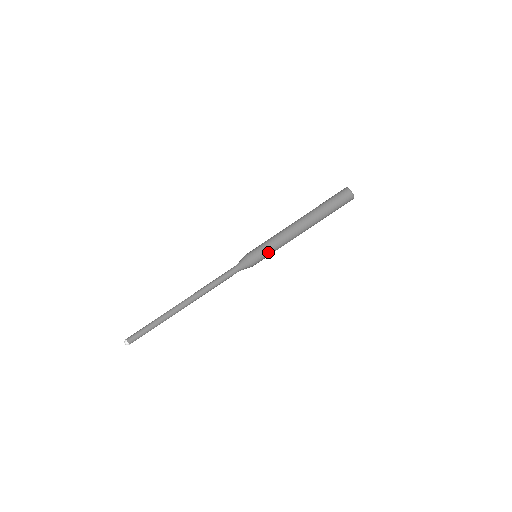
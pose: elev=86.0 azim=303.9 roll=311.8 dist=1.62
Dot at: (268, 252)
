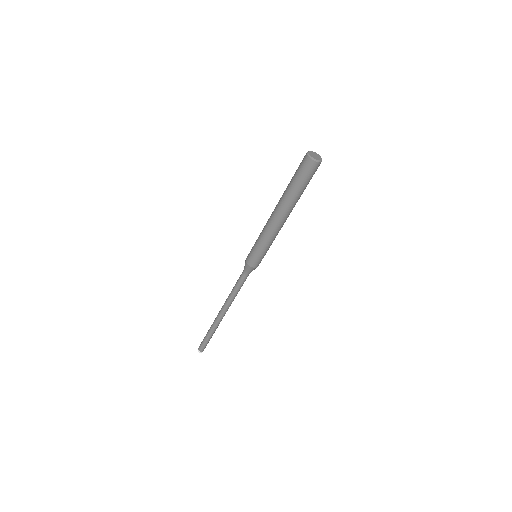
Dot at: occluded
